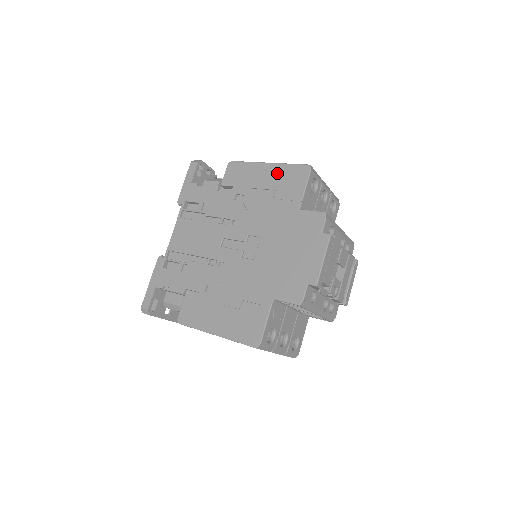
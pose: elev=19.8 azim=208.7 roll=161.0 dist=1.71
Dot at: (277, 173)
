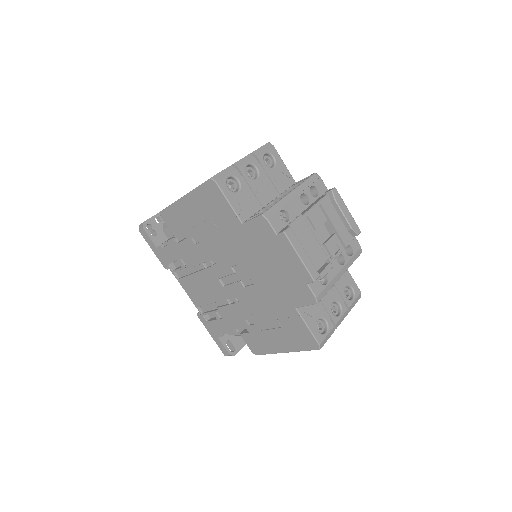
Dot at: (197, 202)
